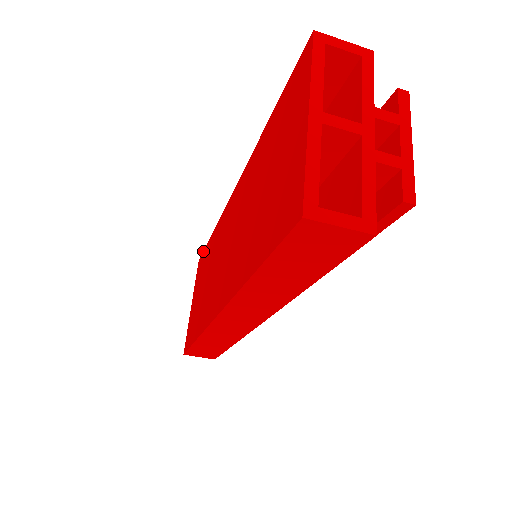
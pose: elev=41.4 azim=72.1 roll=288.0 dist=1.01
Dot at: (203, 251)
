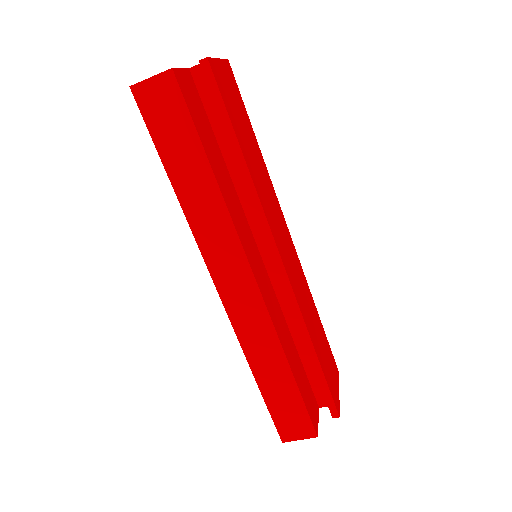
Dot at: occluded
